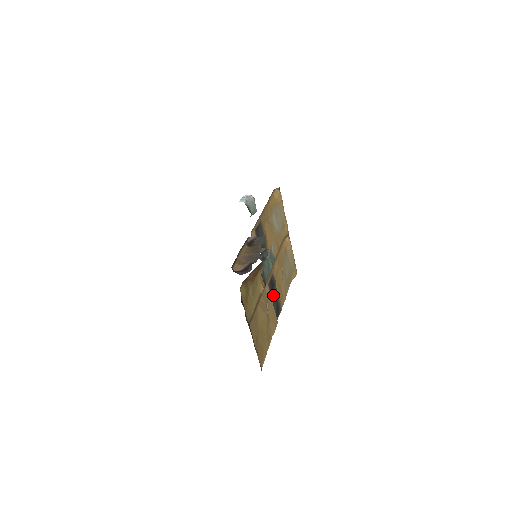
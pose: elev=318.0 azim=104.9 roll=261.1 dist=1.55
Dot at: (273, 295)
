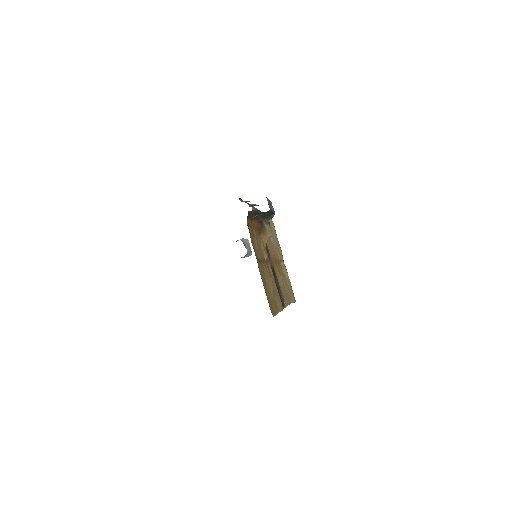
Dot at: (276, 283)
